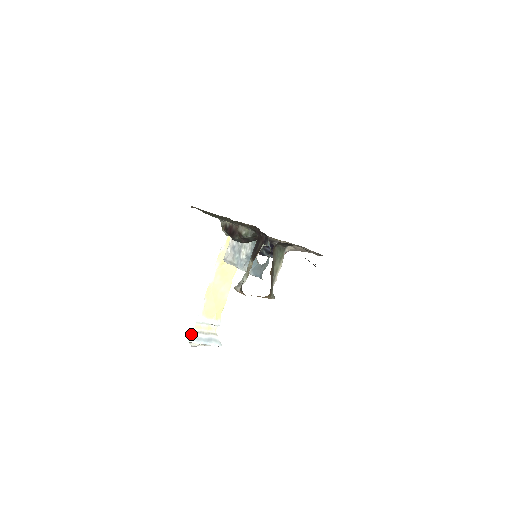
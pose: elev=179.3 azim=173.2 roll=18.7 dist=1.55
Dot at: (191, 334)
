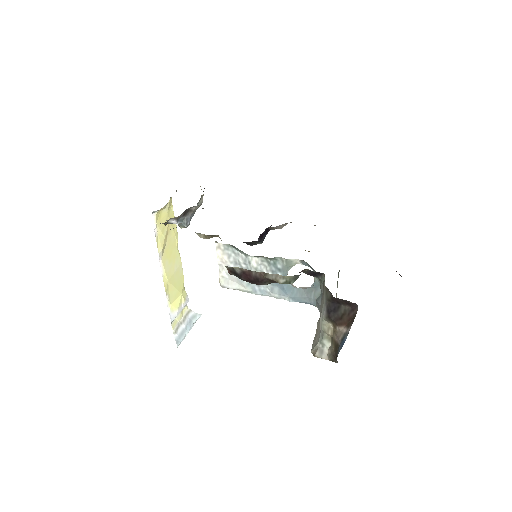
Dot at: (174, 337)
